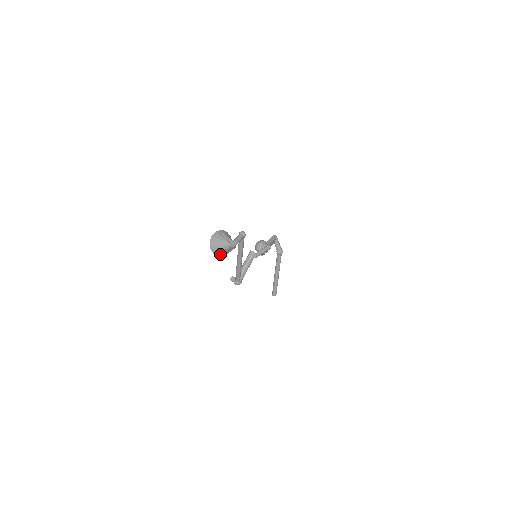
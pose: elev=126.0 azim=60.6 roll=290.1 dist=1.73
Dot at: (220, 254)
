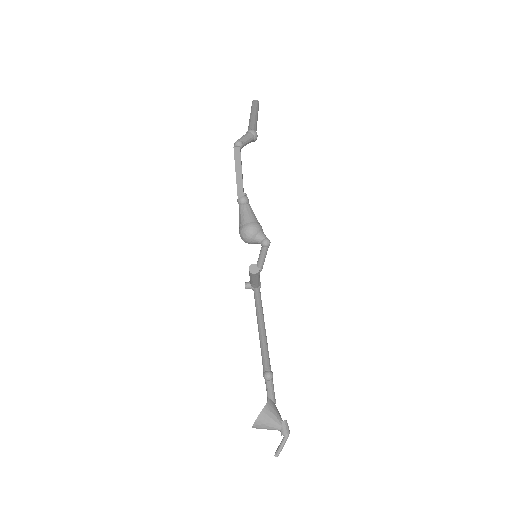
Dot at: occluded
